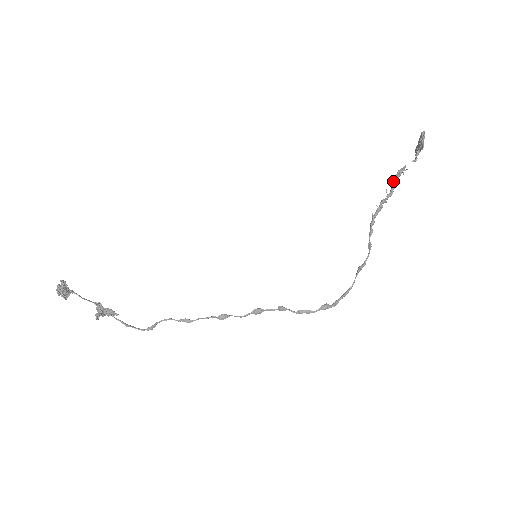
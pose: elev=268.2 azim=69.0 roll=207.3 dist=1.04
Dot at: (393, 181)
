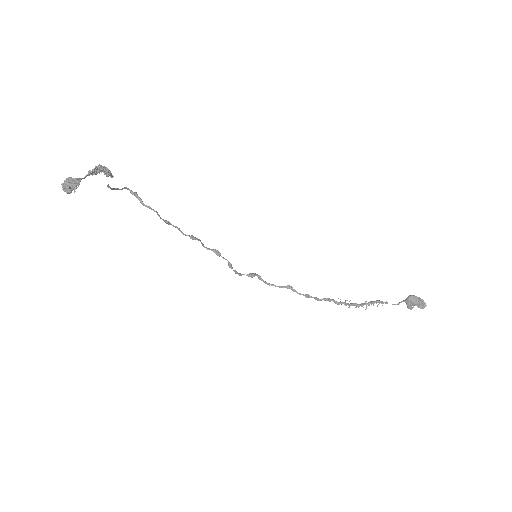
Dot at: (366, 305)
